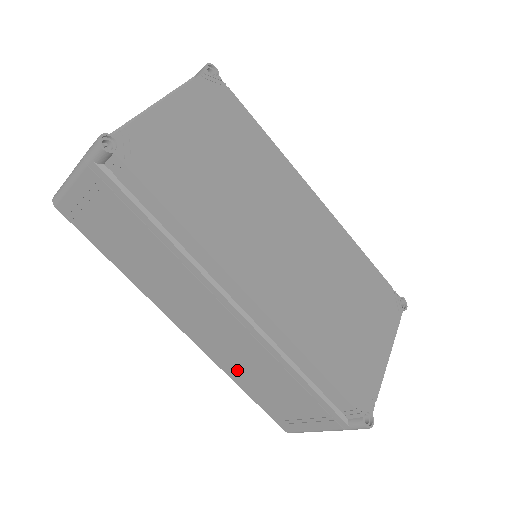
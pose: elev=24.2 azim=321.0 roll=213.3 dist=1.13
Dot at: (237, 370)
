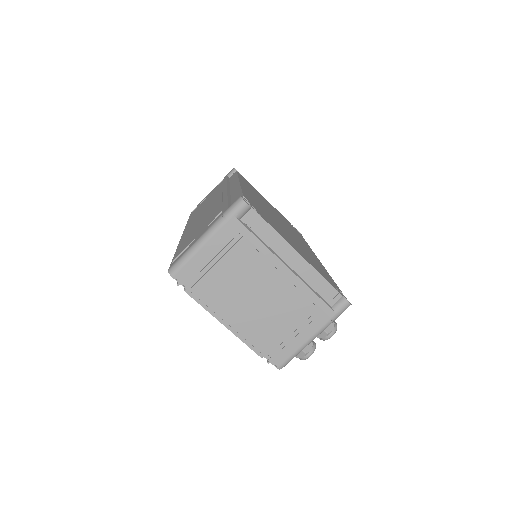
Dot at: occluded
